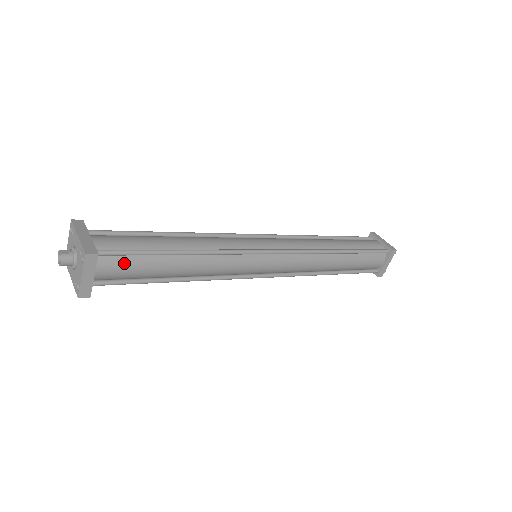
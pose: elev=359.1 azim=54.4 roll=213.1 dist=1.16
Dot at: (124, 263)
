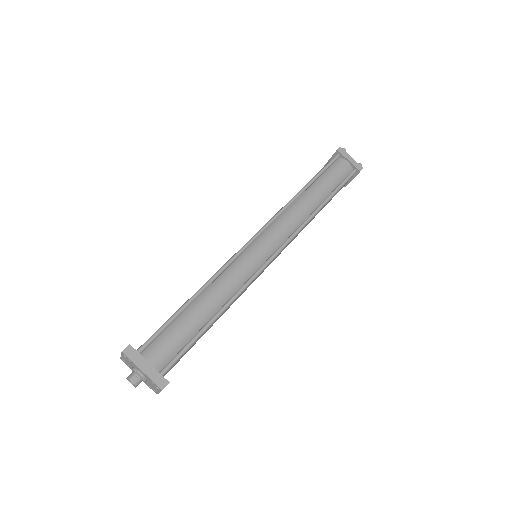
Dot at: (179, 359)
